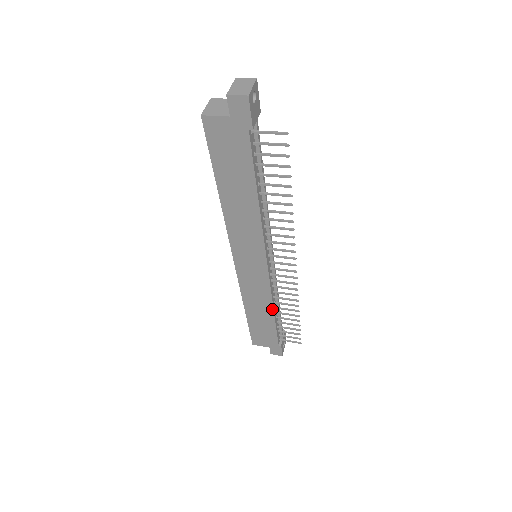
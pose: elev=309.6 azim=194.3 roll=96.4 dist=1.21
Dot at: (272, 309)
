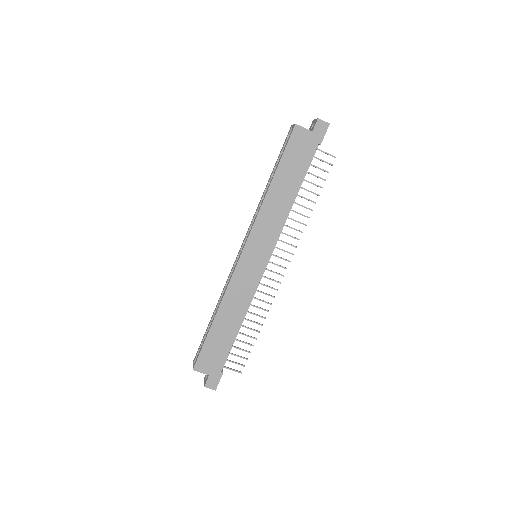
Dot at: (243, 316)
